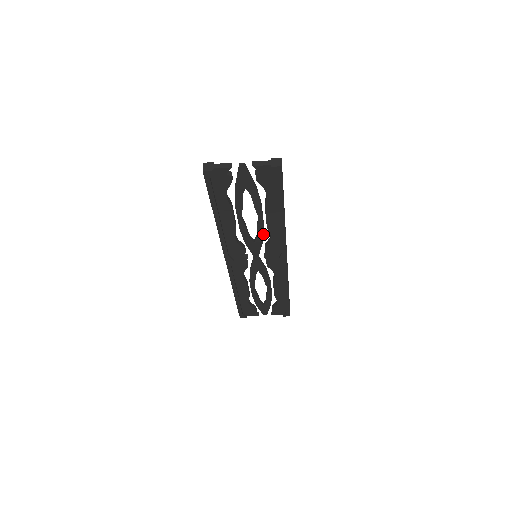
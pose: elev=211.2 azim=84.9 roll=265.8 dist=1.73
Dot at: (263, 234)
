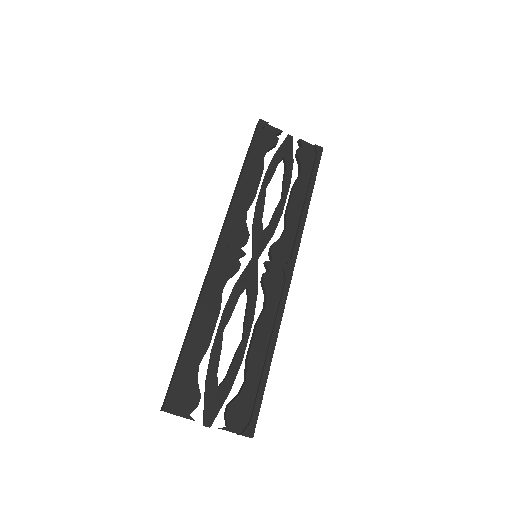
Dot at: (277, 223)
